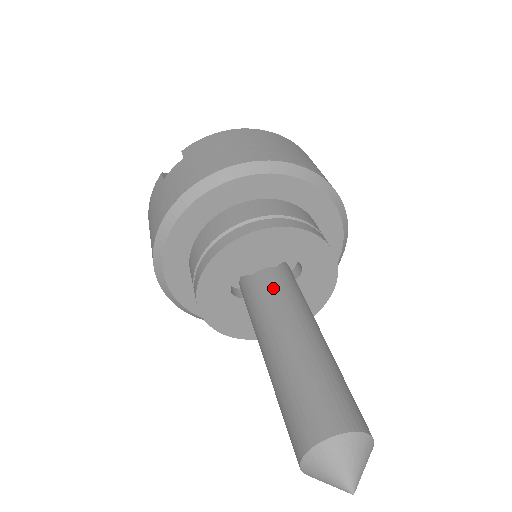
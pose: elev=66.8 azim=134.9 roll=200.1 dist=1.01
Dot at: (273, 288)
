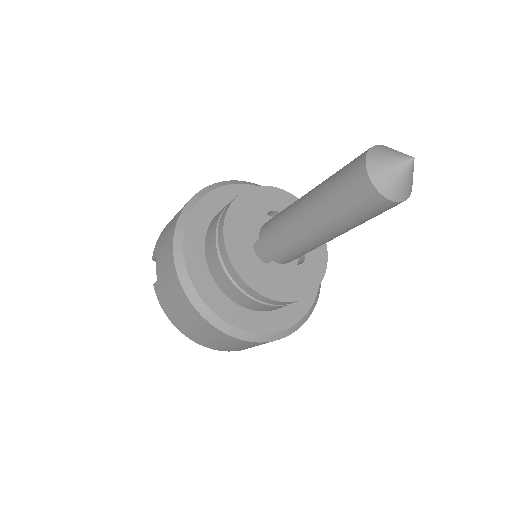
Dot at: (274, 219)
